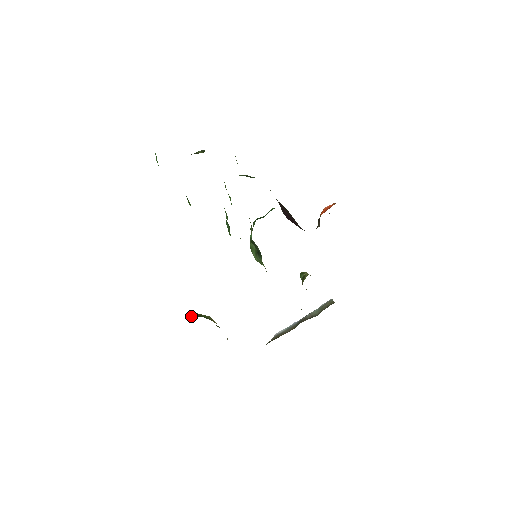
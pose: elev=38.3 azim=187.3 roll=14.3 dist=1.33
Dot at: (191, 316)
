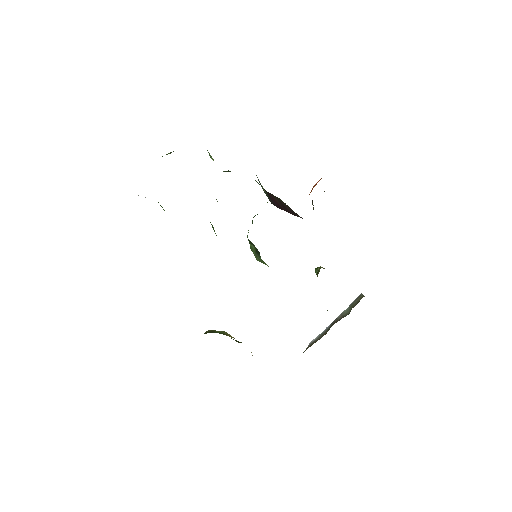
Dot at: occluded
